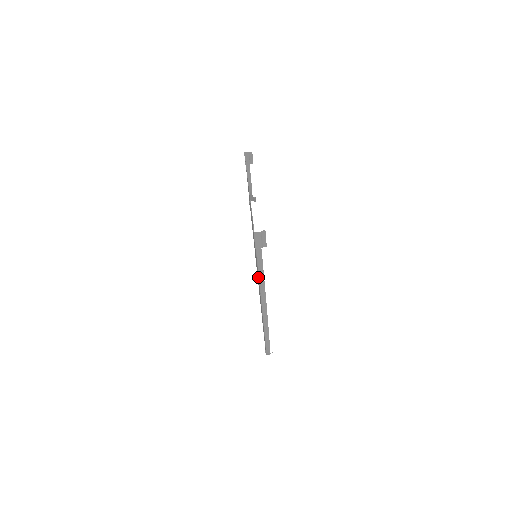
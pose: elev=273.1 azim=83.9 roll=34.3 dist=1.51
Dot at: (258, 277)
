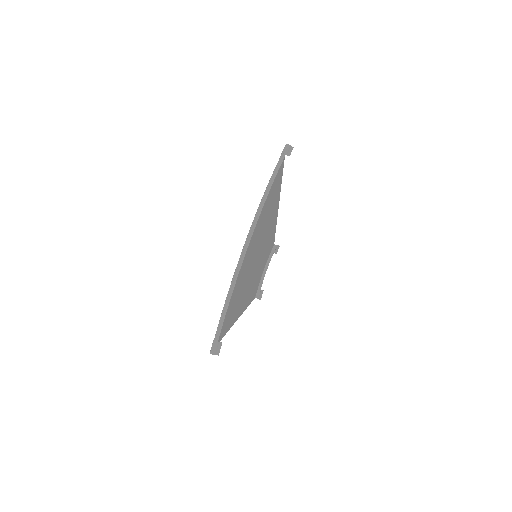
Dot at: occluded
